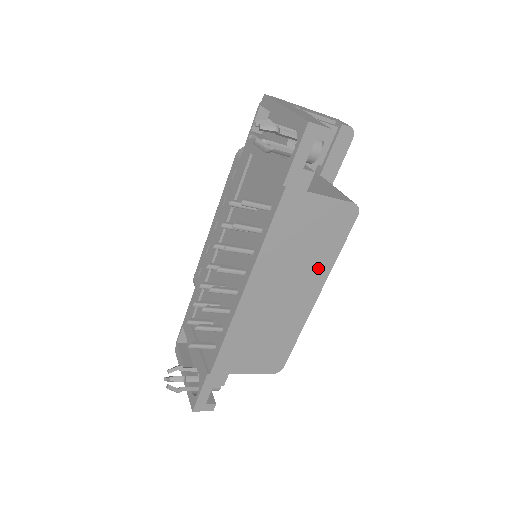
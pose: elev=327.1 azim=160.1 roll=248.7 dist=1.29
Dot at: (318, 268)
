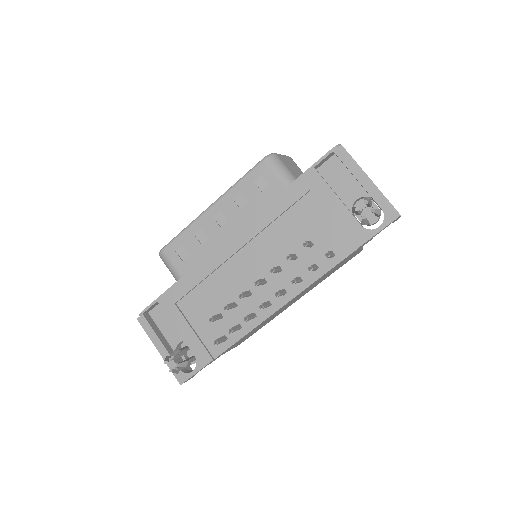
Dot at: (317, 284)
